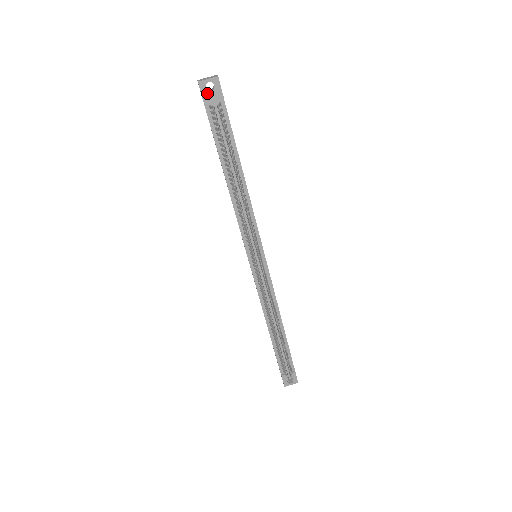
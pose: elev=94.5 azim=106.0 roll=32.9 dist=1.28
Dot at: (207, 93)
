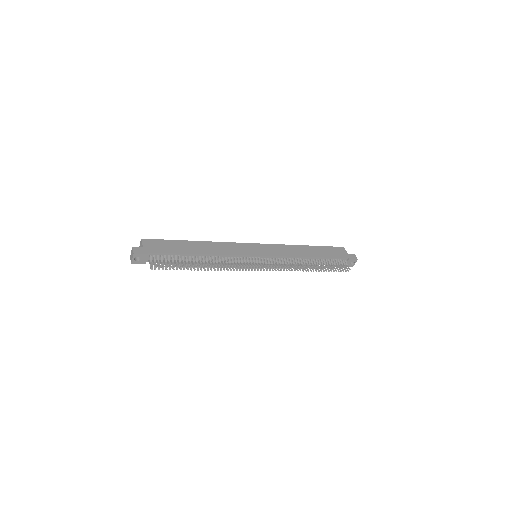
Dot at: (140, 261)
